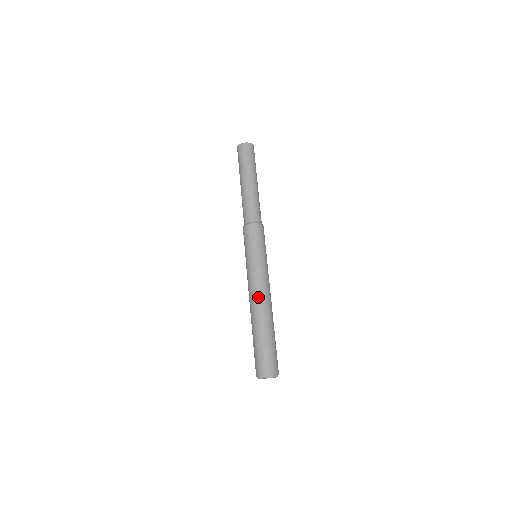
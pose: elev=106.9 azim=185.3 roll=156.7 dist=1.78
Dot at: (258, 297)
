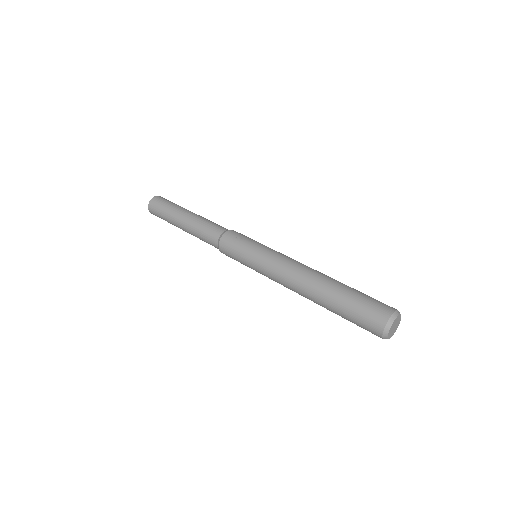
Dot at: (301, 268)
